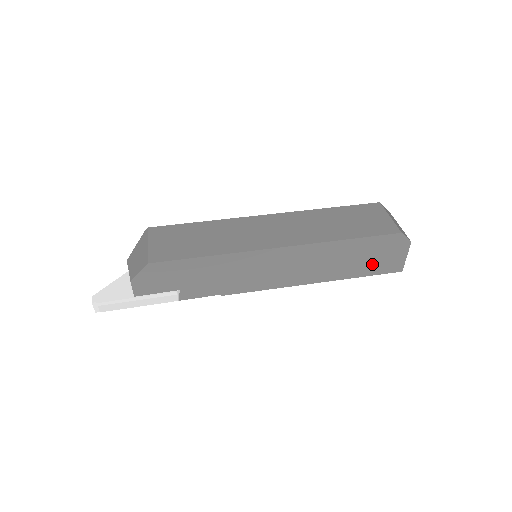
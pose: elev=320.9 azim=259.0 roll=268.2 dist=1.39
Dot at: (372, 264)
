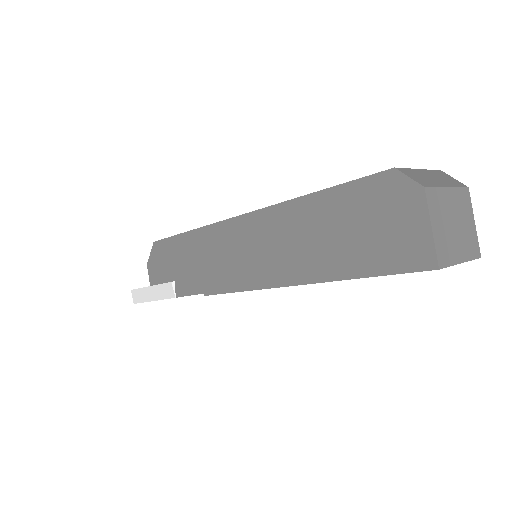
Dot at: (368, 247)
